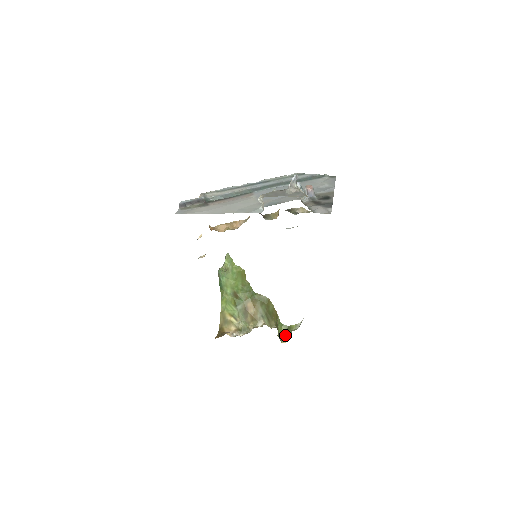
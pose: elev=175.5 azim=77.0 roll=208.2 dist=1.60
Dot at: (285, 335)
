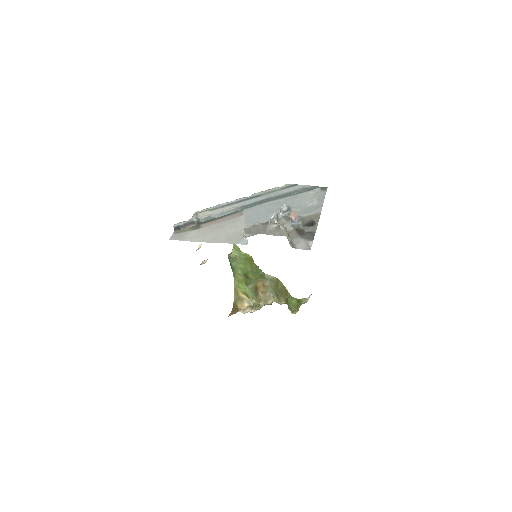
Dot at: (295, 307)
